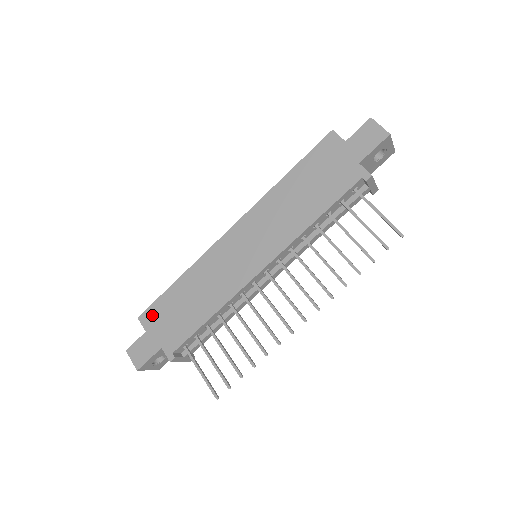
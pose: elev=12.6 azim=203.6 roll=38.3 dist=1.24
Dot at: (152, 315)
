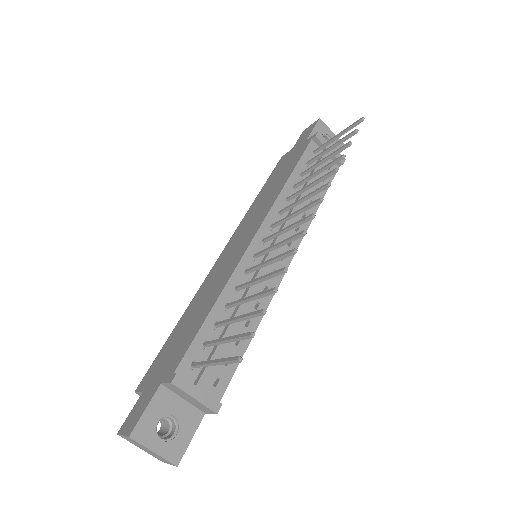
Dot at: (151, 372)
